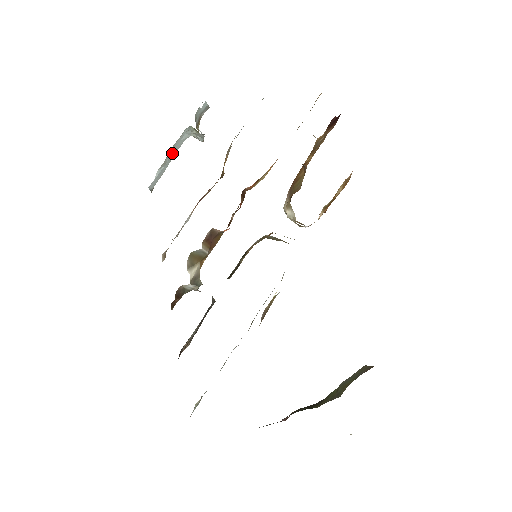
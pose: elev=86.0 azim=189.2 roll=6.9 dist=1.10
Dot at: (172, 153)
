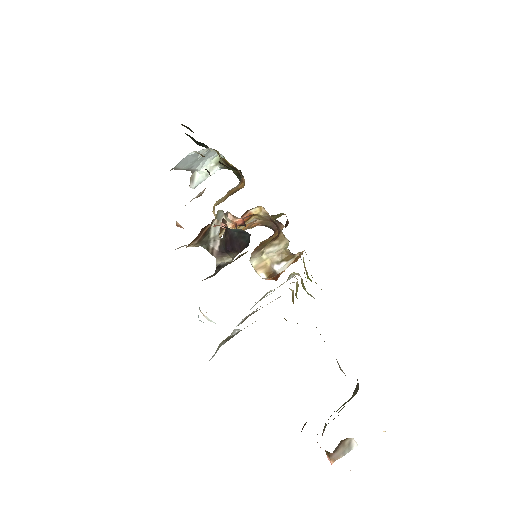
Dot at: (198, 160)
